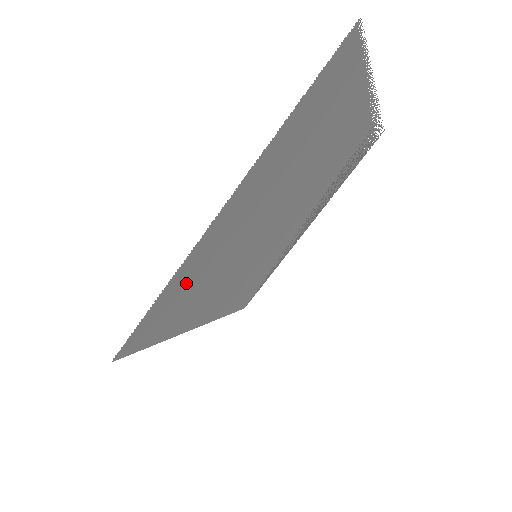
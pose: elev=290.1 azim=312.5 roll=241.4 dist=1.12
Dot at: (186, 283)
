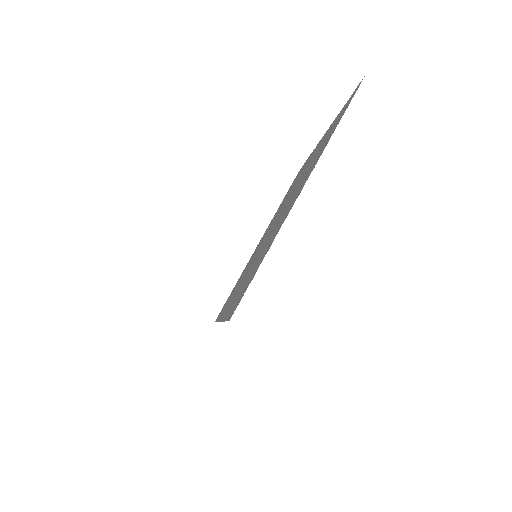
Dot at: (262, 256)
